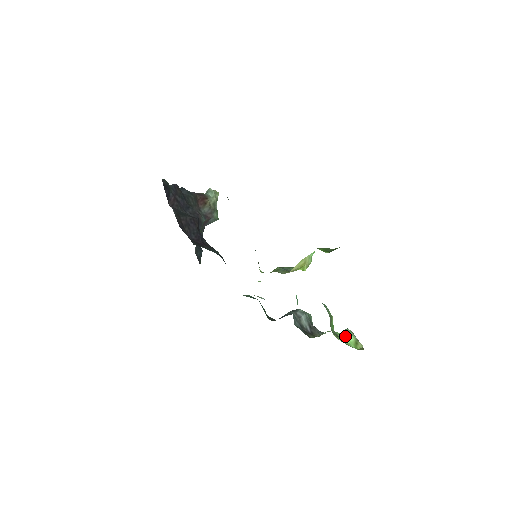
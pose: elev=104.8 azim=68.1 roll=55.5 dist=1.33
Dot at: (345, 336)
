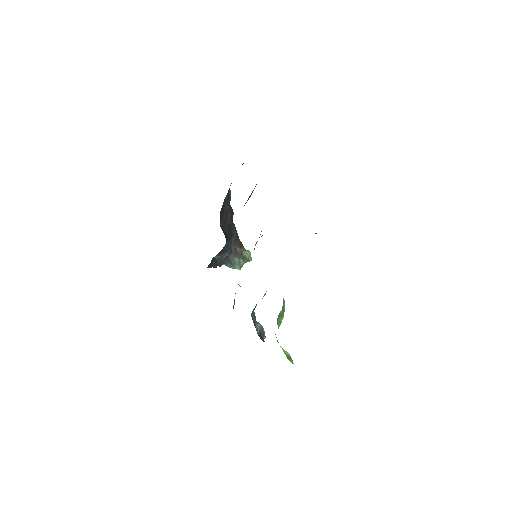
Dot at: occluded
